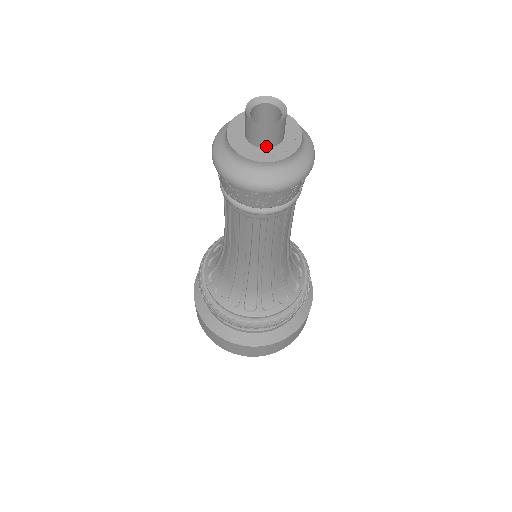
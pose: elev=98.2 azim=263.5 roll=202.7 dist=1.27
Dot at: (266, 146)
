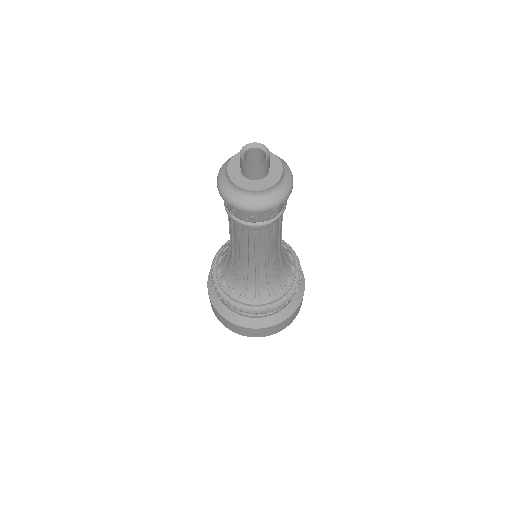
Dot at: (255, 179)
